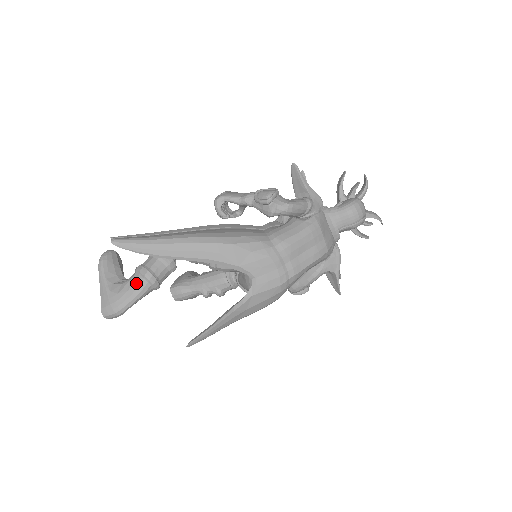
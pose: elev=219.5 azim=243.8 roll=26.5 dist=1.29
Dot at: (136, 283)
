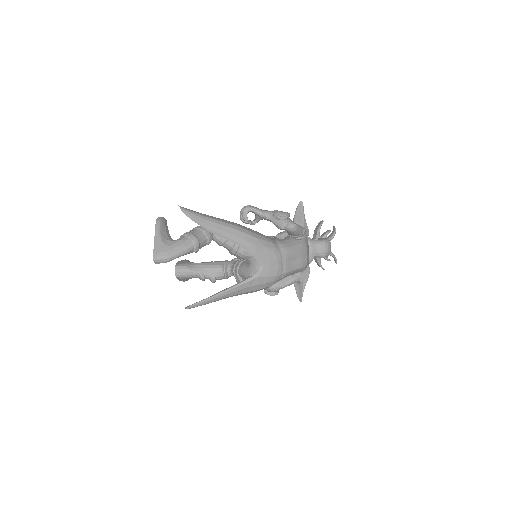
Dot at: (185, 243)
